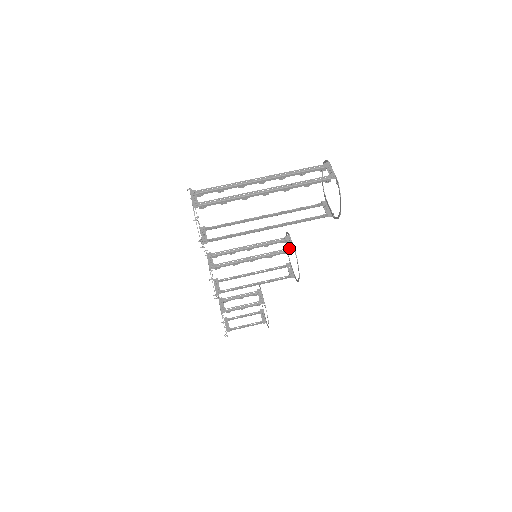
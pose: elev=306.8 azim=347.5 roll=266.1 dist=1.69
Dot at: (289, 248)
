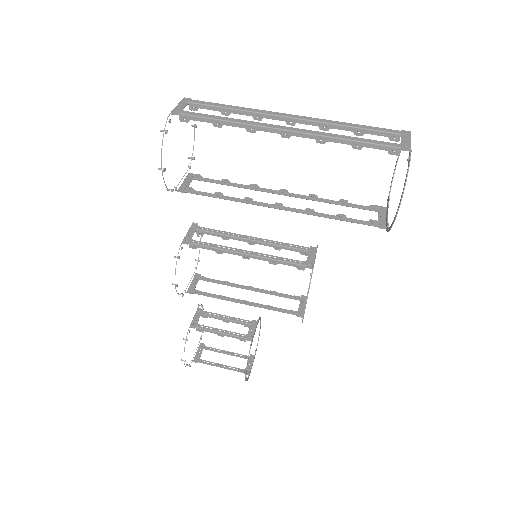
Dot at: (306, 262)
